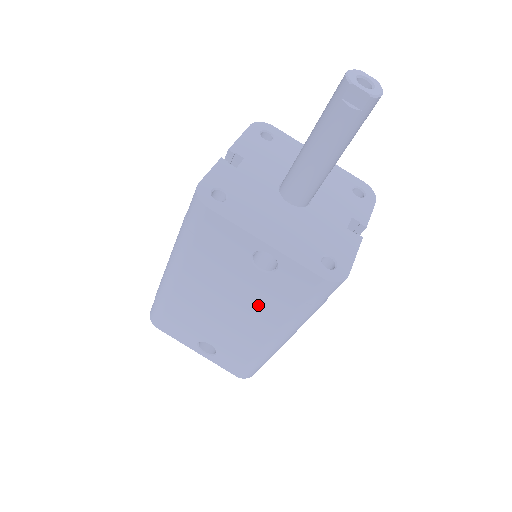
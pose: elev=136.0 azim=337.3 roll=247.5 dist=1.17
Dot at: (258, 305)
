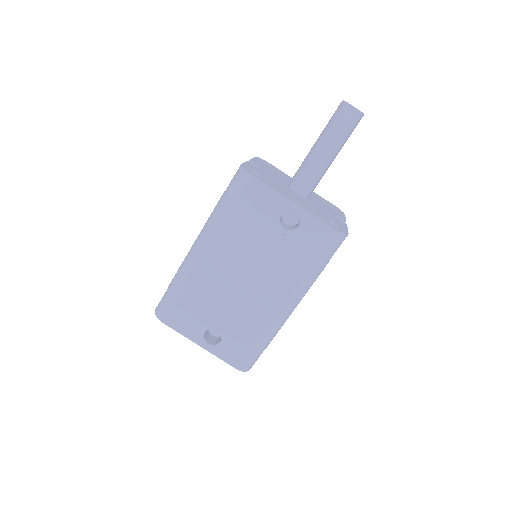
Dot at: (276, 268)
